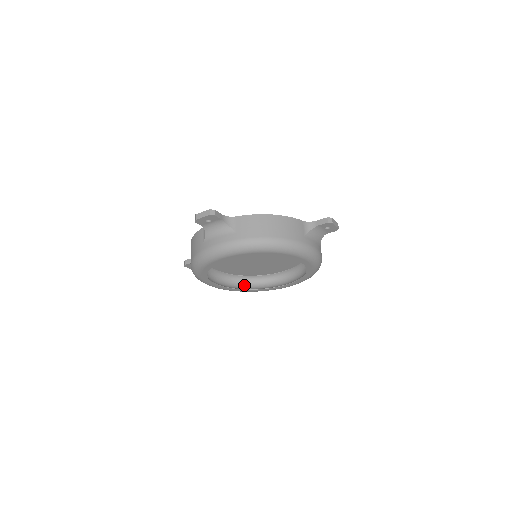
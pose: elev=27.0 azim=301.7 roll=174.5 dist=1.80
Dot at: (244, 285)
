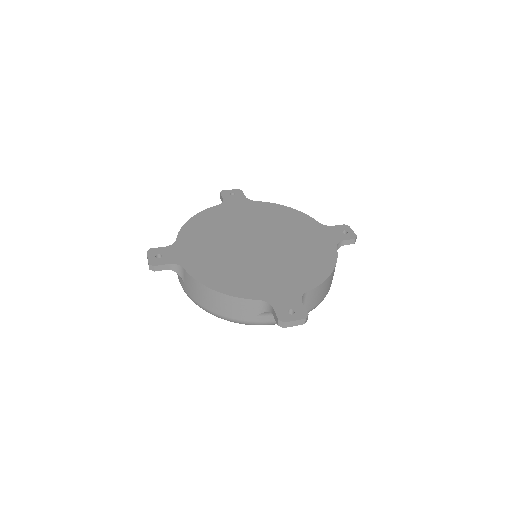
Dot at: occluded
